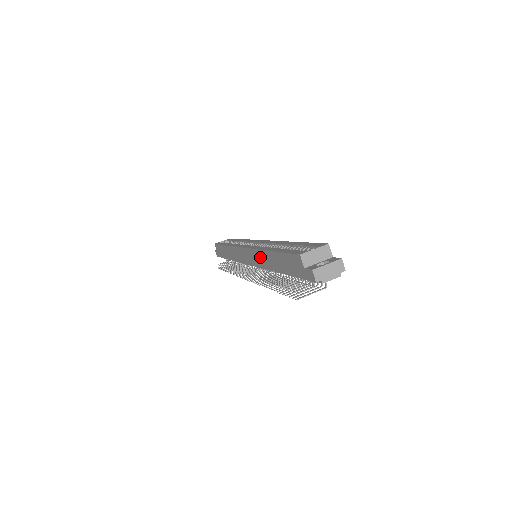
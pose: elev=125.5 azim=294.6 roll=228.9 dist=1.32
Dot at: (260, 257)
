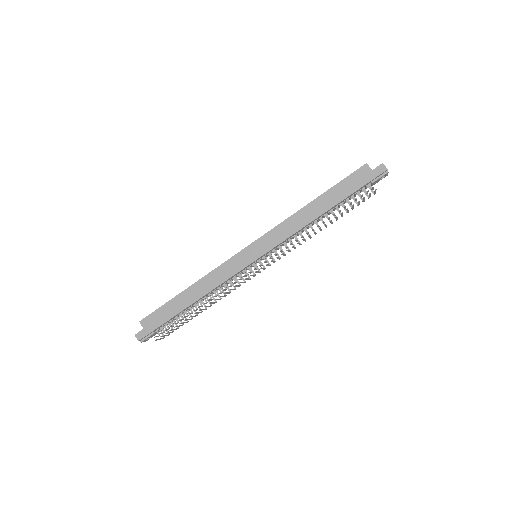
Dot at: (291, 223)
